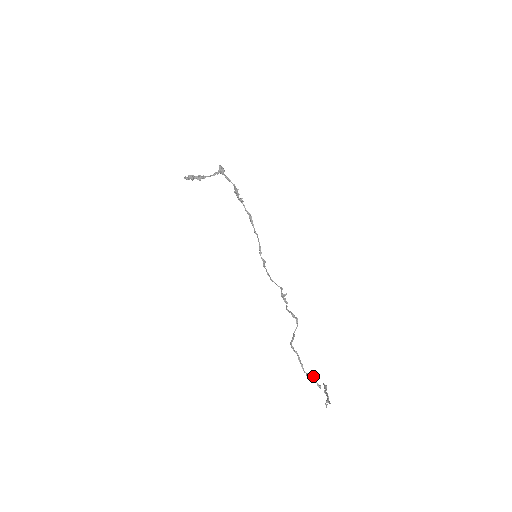
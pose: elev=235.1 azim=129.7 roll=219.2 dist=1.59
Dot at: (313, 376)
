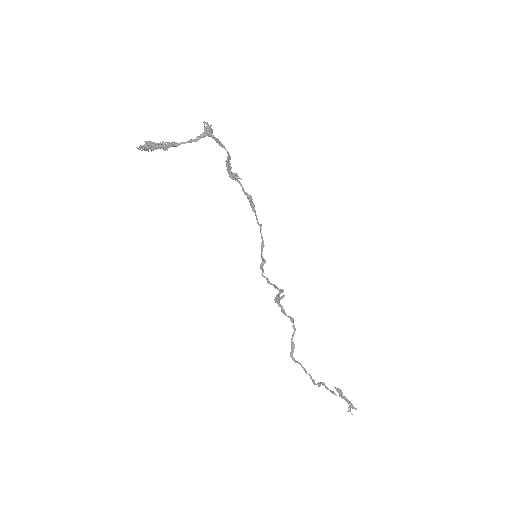
Dot at: occluded
